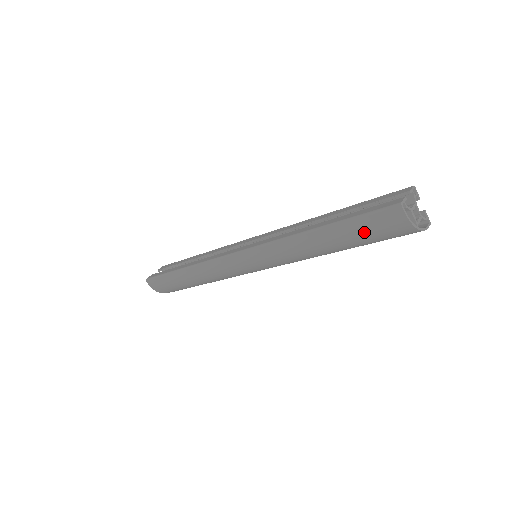
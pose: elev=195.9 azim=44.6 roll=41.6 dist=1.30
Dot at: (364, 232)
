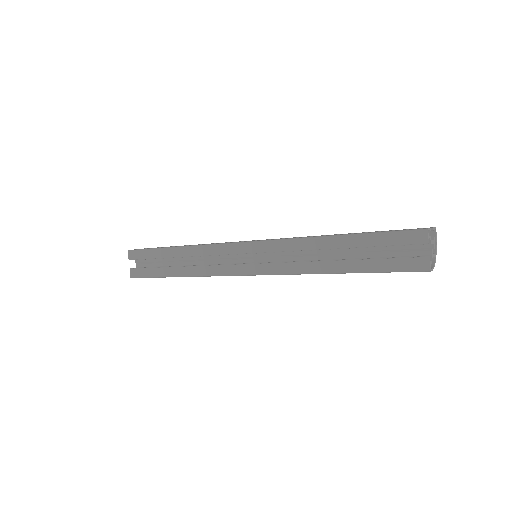
Dot at: occluded
